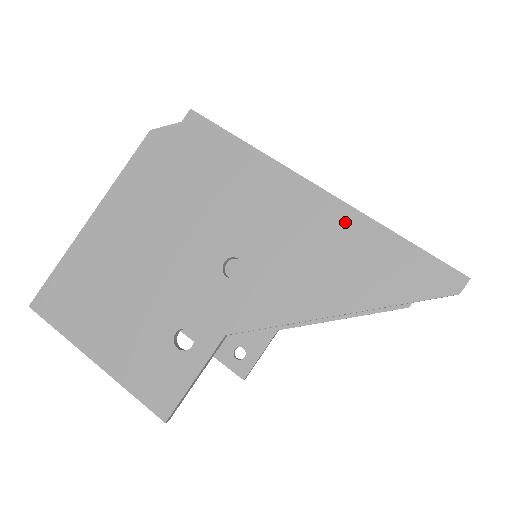
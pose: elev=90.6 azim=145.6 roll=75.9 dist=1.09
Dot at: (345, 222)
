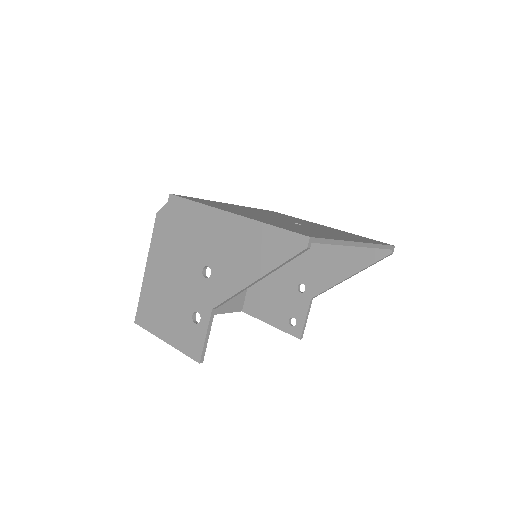
Dot at: (247, 228)
